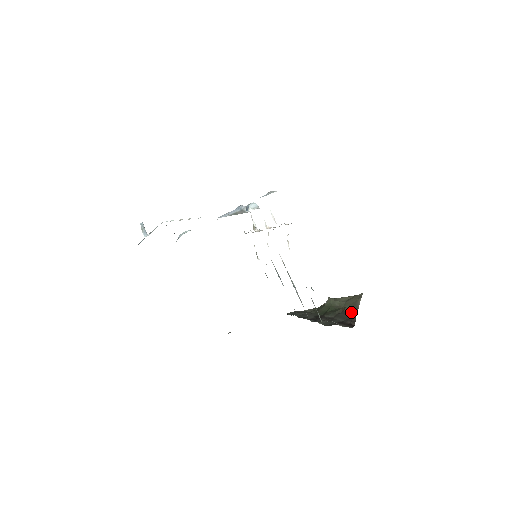
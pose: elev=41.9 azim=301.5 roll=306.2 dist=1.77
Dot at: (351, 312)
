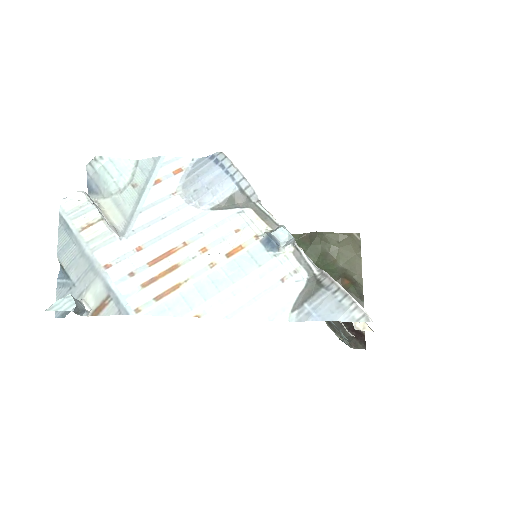
Dot at: (358, 302)
